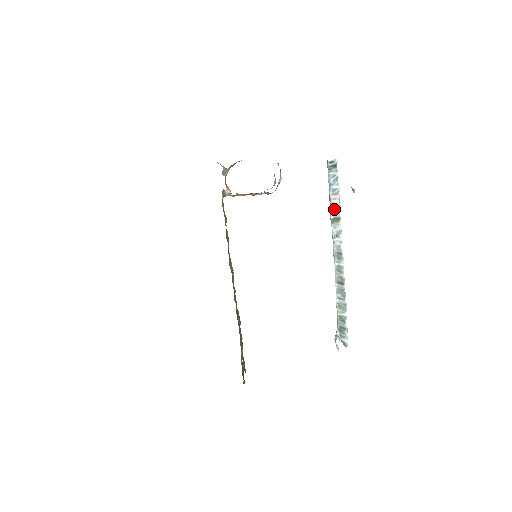
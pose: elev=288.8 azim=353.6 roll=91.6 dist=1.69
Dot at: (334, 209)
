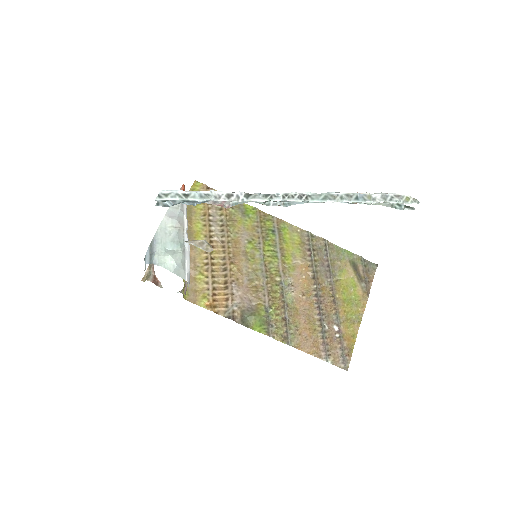
Dot at: (229, 202)
